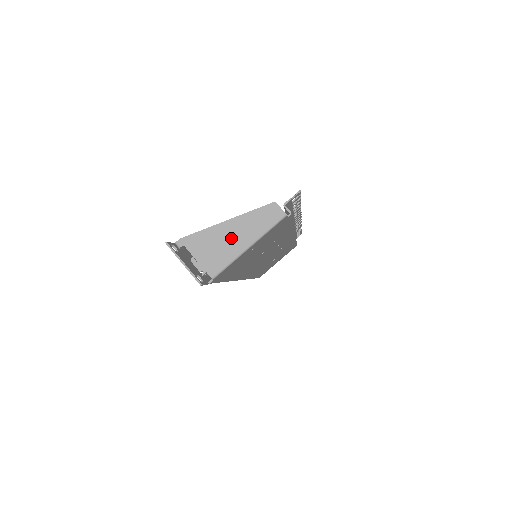
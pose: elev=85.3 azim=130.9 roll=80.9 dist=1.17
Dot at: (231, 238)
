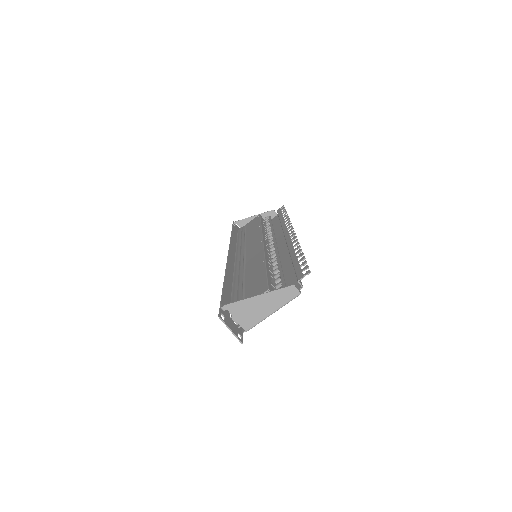
Dot at: (261, 307)
